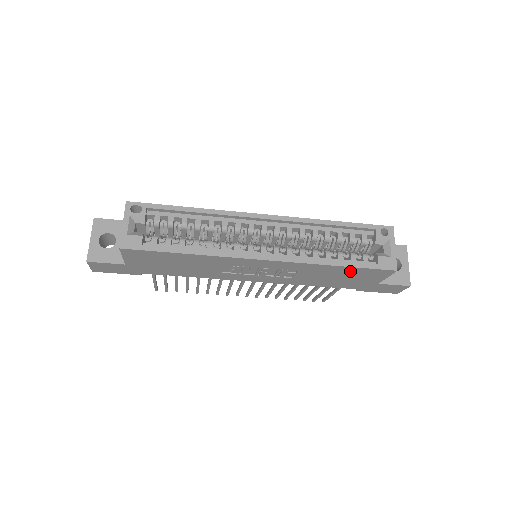
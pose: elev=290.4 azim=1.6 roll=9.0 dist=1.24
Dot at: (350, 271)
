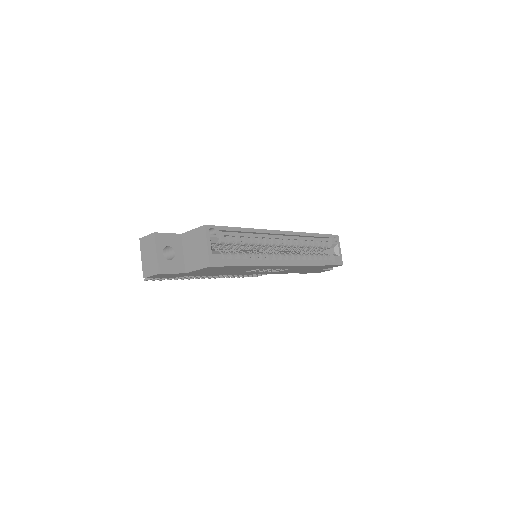
Dot at: occluded
